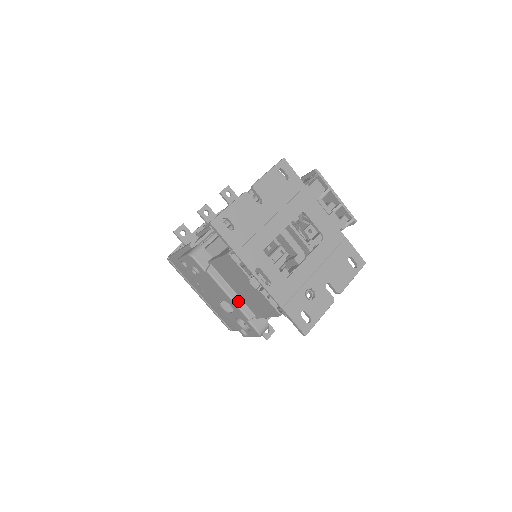
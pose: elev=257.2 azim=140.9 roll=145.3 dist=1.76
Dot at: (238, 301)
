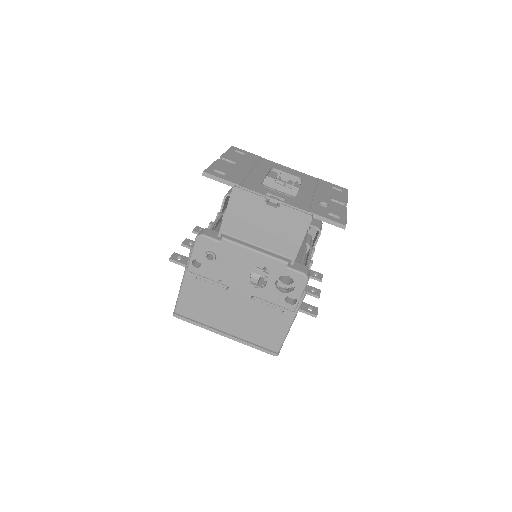
Dot at: (267, 252)
